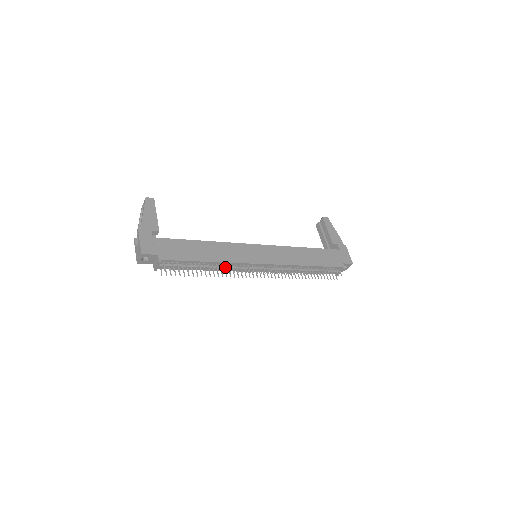
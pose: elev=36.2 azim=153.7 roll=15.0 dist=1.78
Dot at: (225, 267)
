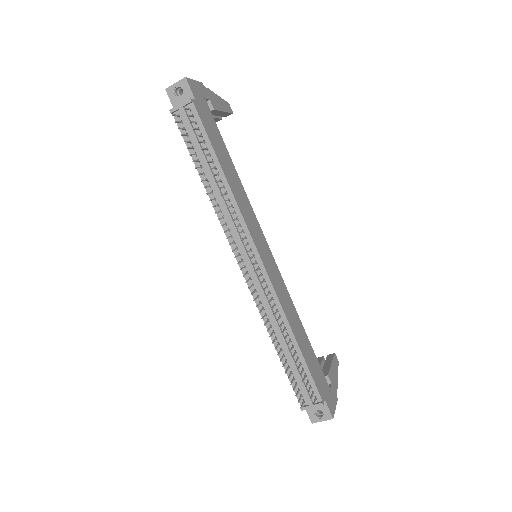
Dot at: (228, 200)
